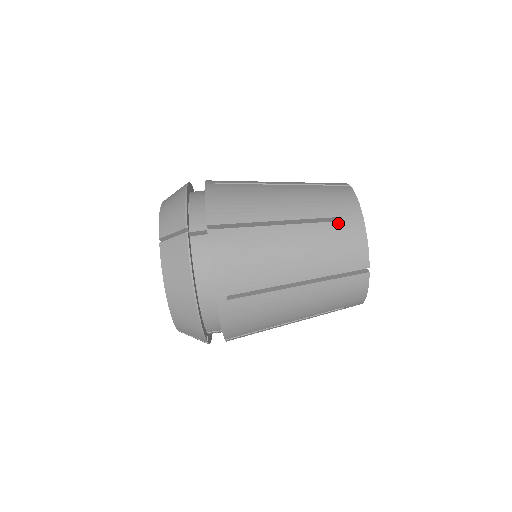
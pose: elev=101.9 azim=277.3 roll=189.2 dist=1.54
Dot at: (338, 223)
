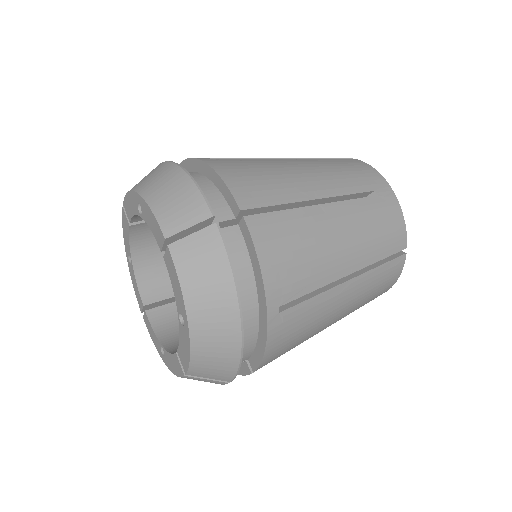
Dot at: occluded
